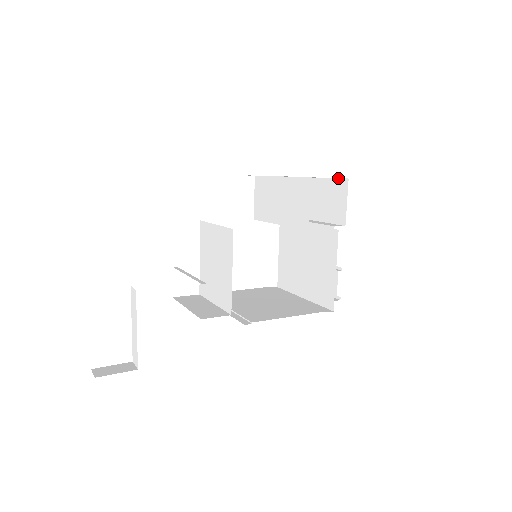
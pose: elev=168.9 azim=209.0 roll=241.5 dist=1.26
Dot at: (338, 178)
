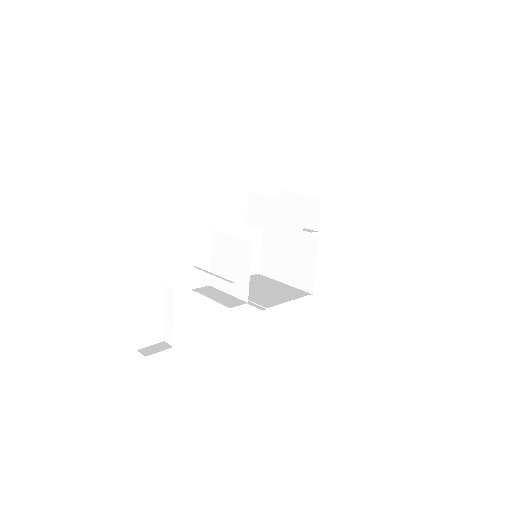
Dot at: (312, 196)
